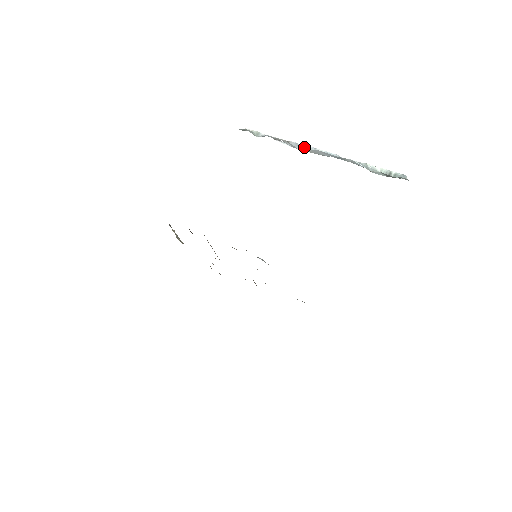
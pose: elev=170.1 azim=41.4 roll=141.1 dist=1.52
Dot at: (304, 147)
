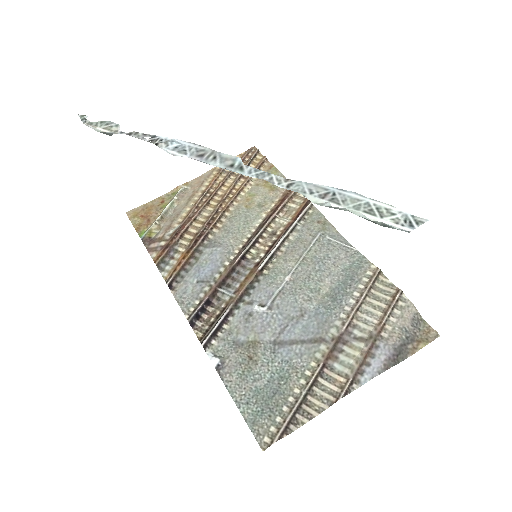
Dot at: occluded
